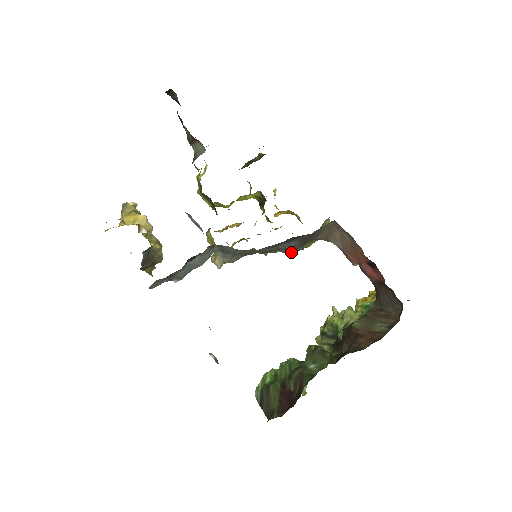
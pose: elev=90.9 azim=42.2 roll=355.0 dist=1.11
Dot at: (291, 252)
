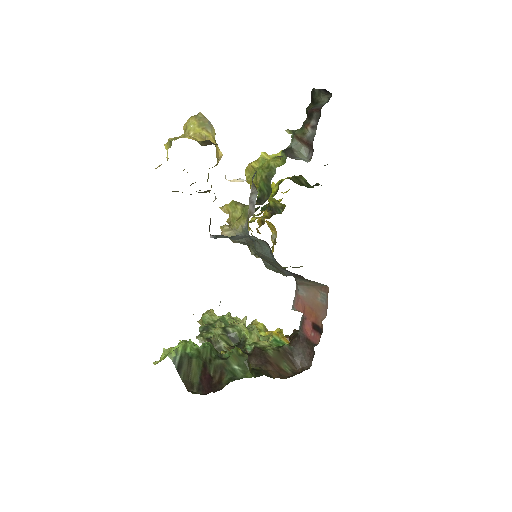
Dot at: (268, 268)
